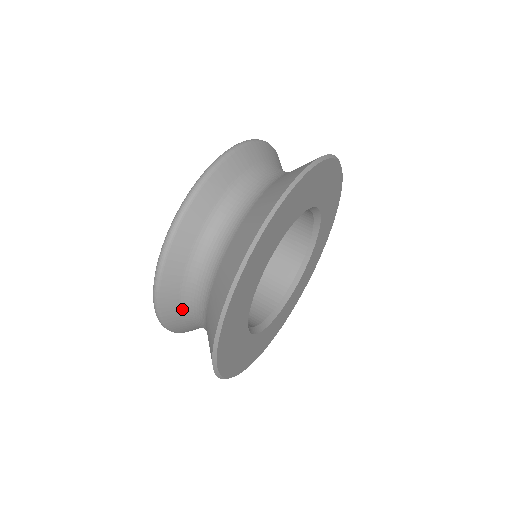
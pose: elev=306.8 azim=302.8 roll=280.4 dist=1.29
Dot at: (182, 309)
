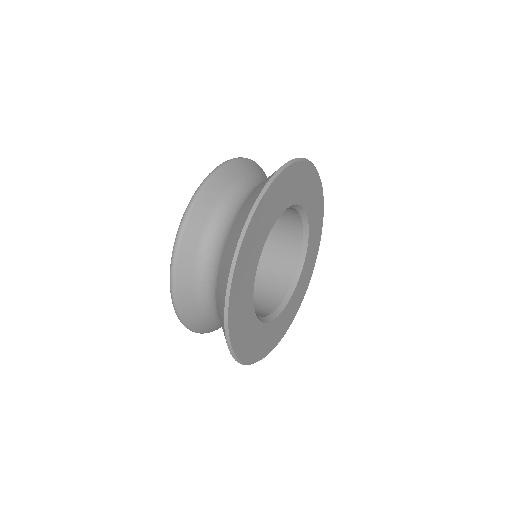
Dot at: (212, 213)
